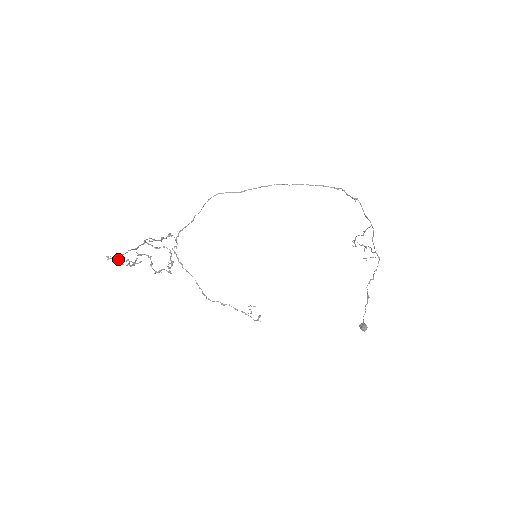
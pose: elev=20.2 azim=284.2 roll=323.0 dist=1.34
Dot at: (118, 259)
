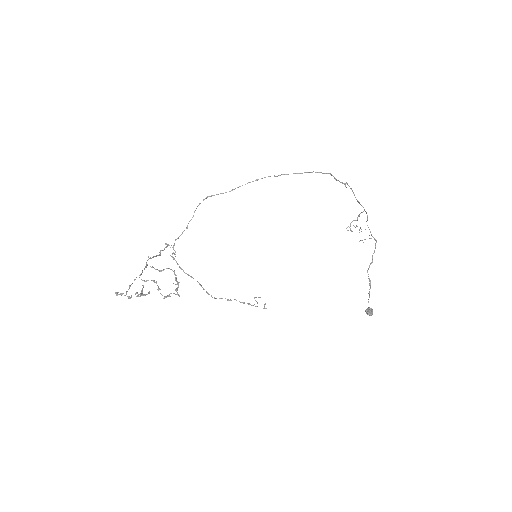
Dot at: (126, 292)
